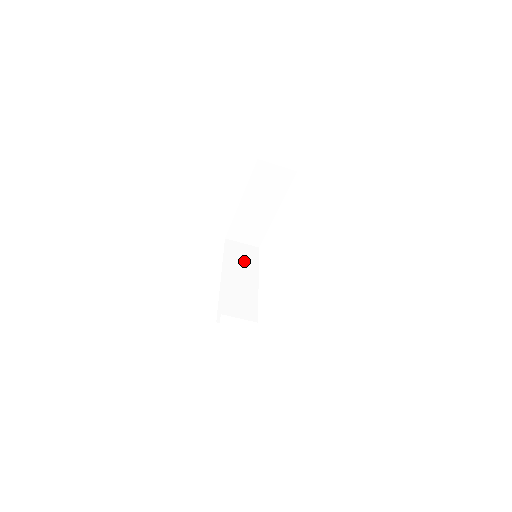
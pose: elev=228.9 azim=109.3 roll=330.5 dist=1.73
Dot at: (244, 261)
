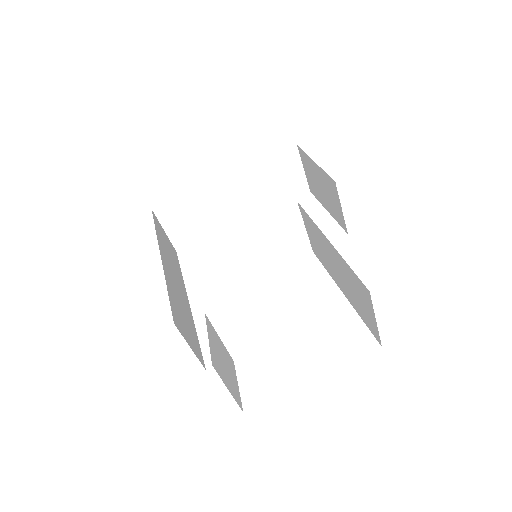
Dot at: (171, 256)
